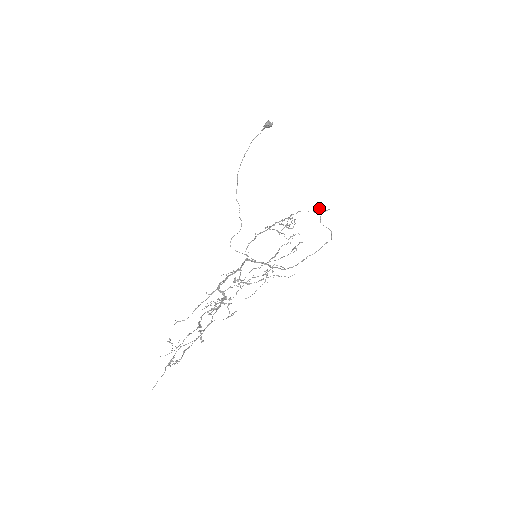
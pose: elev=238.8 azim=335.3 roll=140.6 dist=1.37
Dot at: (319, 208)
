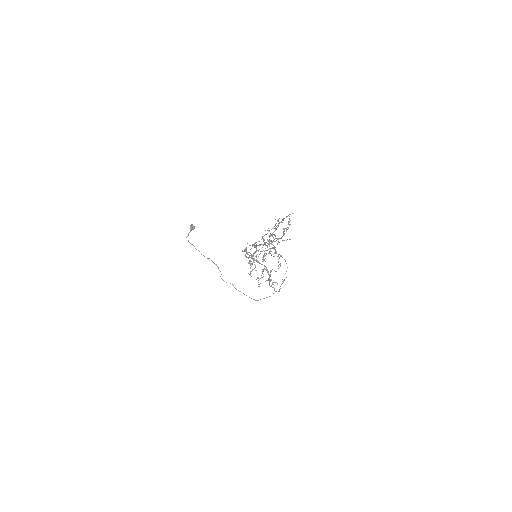
Dot at: (264, 253)
